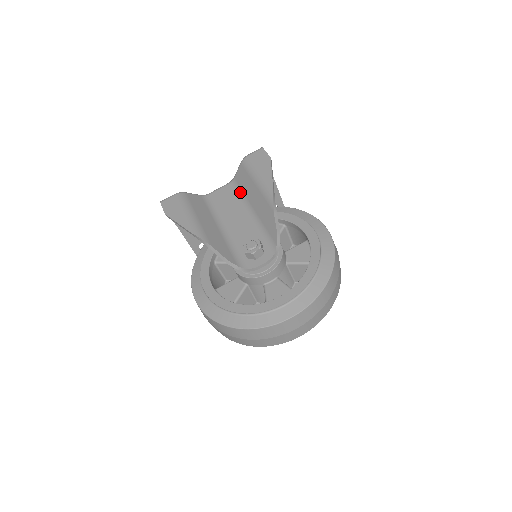
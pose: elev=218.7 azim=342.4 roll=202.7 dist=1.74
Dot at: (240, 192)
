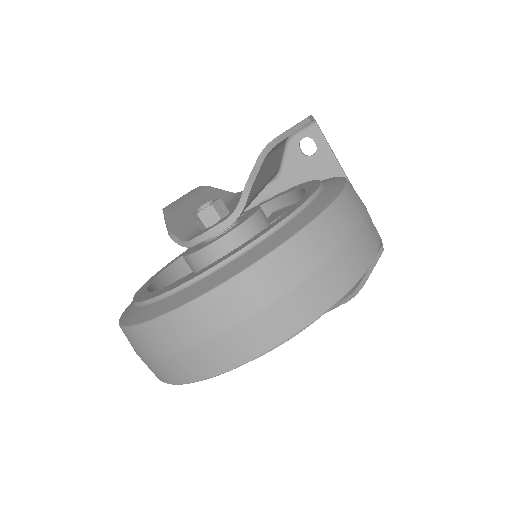
Dot at: occluded
